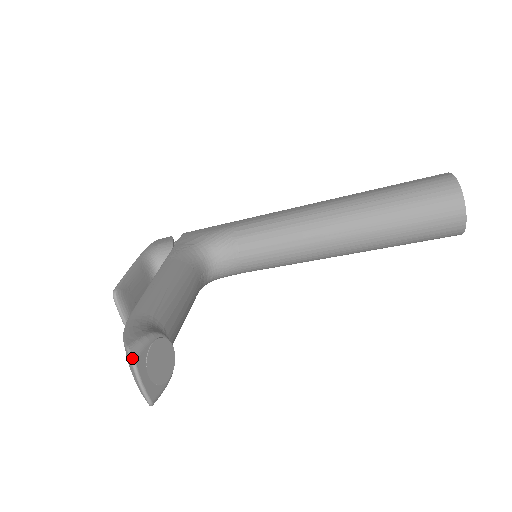
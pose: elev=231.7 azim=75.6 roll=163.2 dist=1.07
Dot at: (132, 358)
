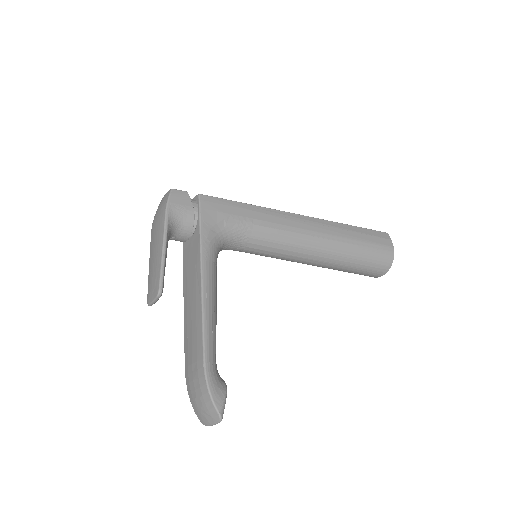
Dot at: occluded
